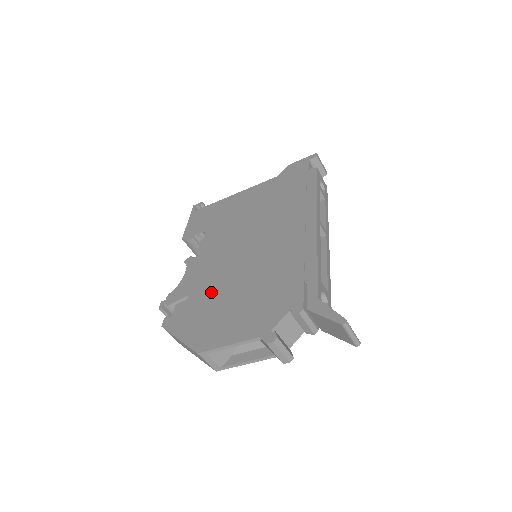
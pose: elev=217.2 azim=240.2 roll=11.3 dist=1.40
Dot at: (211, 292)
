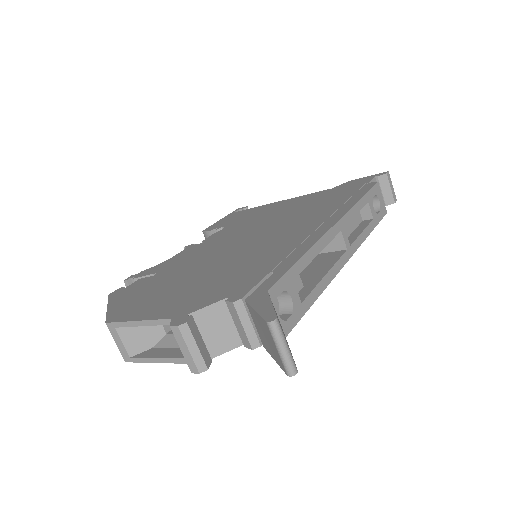
Dot at: (177, 272)
